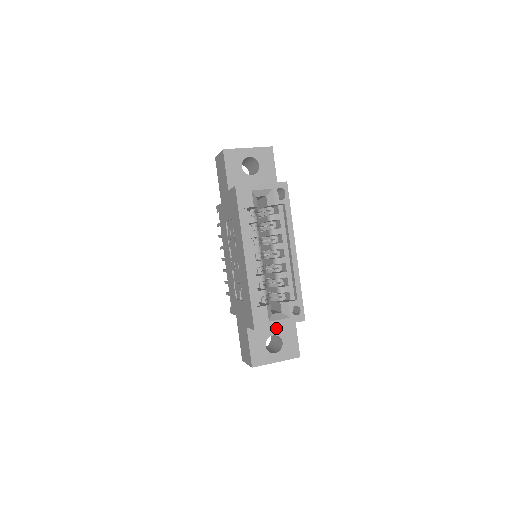
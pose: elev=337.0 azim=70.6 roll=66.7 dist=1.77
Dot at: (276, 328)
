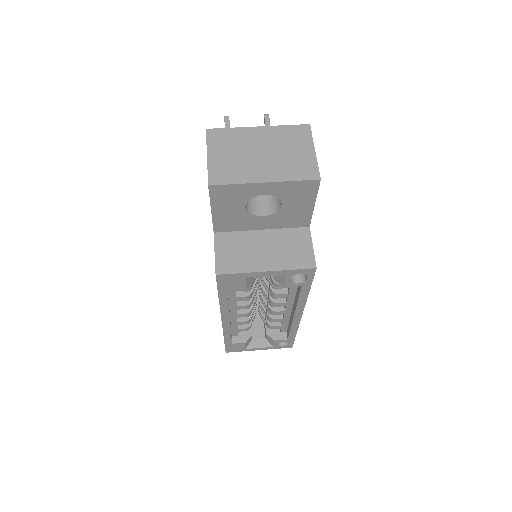
Dot at: occluded
